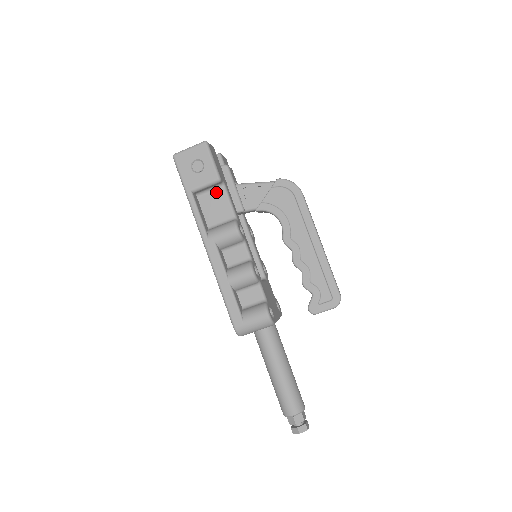
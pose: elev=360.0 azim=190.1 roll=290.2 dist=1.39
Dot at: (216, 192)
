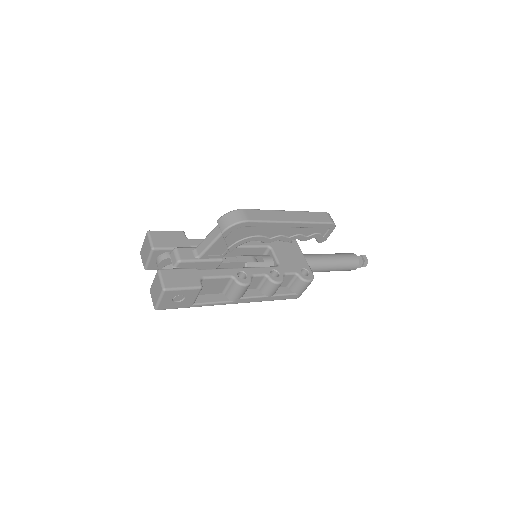
Dot at: (203, 284)
